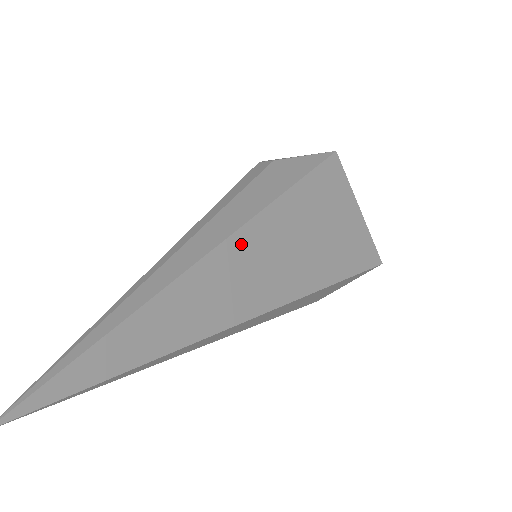
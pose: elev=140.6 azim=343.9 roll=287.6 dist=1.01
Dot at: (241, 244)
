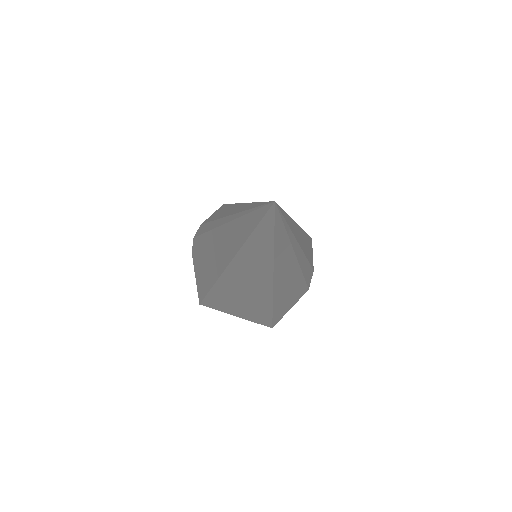
Dot at: occluded
